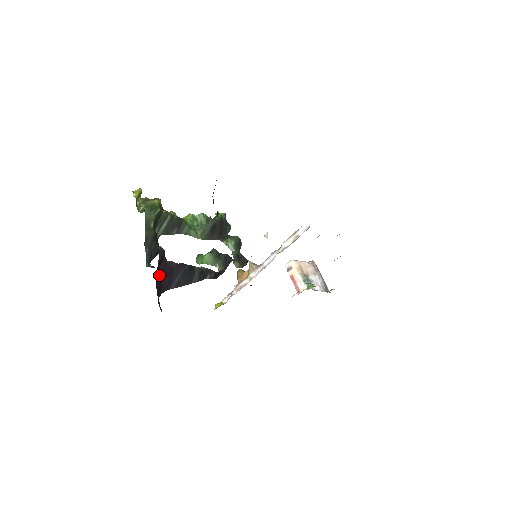
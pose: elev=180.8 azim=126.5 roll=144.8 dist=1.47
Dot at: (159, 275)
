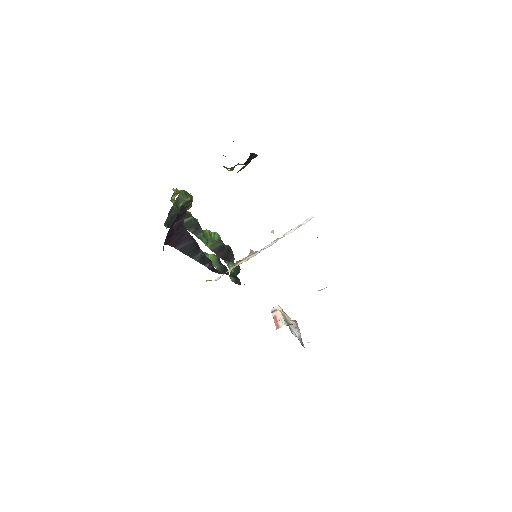
Dot at: (173, 228)
